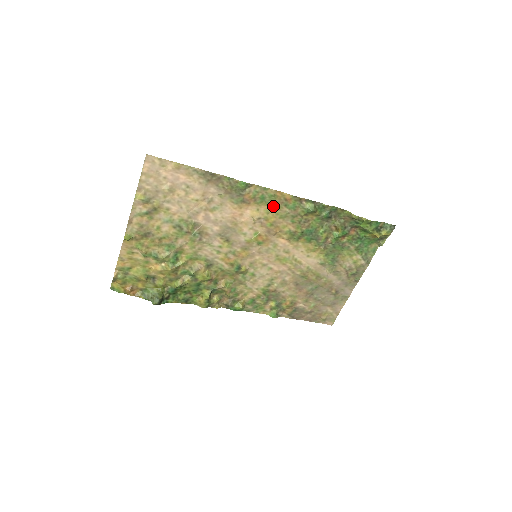
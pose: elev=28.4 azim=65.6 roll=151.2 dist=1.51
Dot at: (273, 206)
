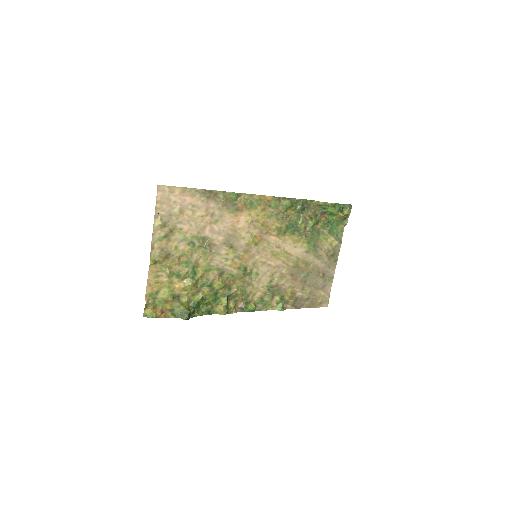
Dot at: (260, 209)
